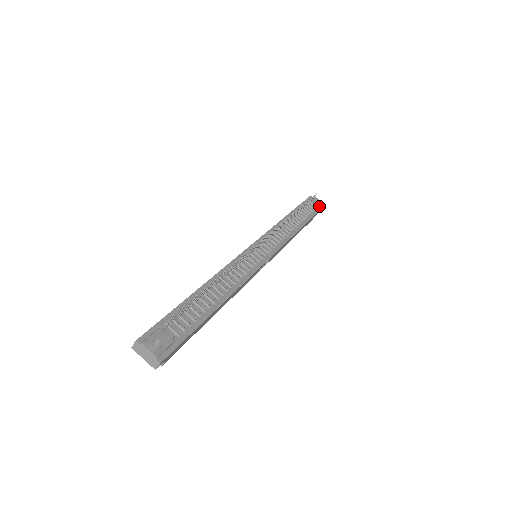
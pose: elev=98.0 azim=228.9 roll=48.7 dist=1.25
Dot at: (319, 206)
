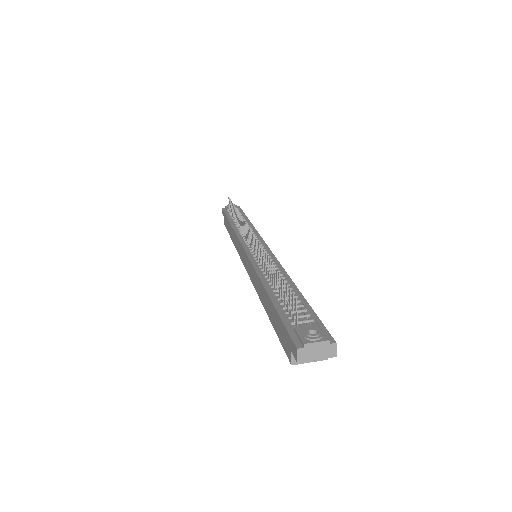
Dot at: occluded
